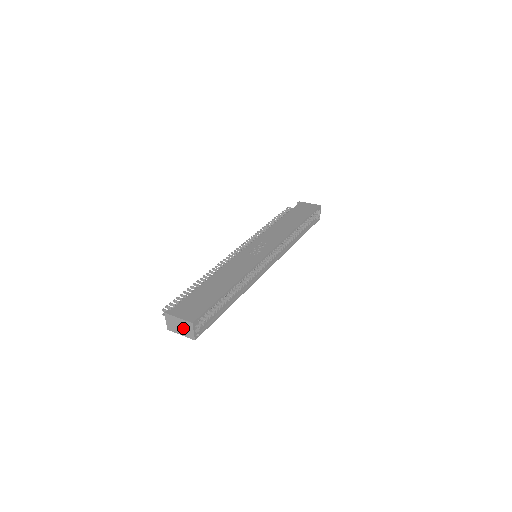
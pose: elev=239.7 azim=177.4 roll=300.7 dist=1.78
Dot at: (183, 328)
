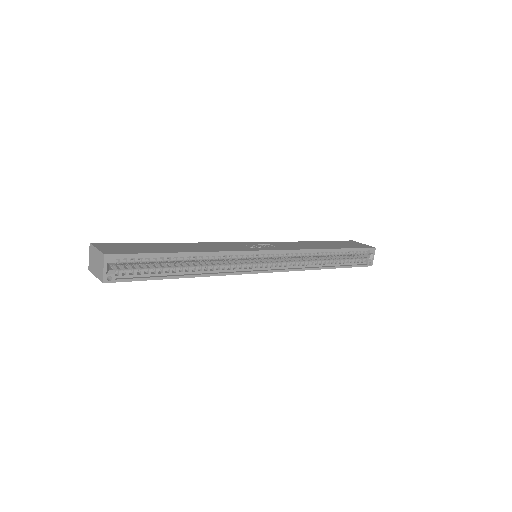
Dot at: (98, 264)
